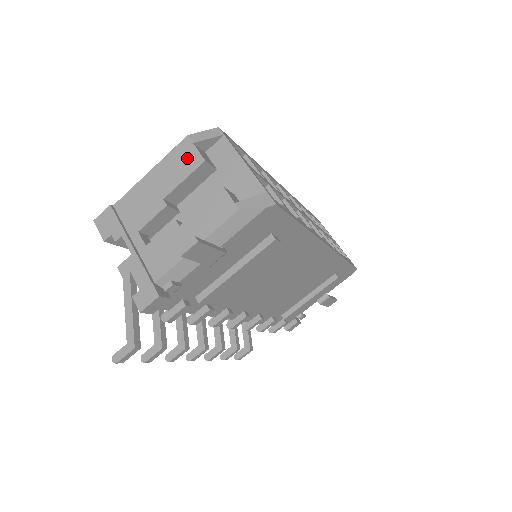
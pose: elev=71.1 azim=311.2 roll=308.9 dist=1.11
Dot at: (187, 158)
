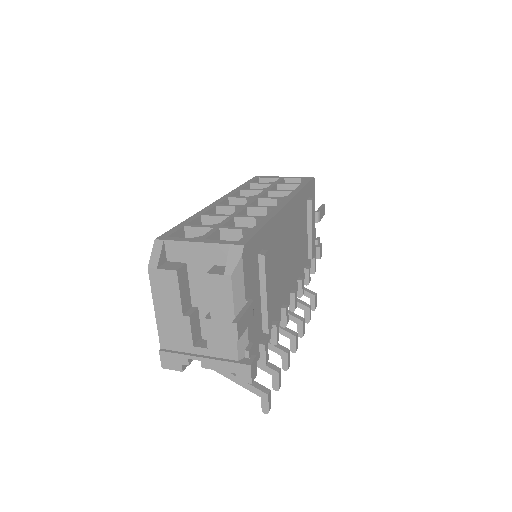
Dot at: (165, 280)
